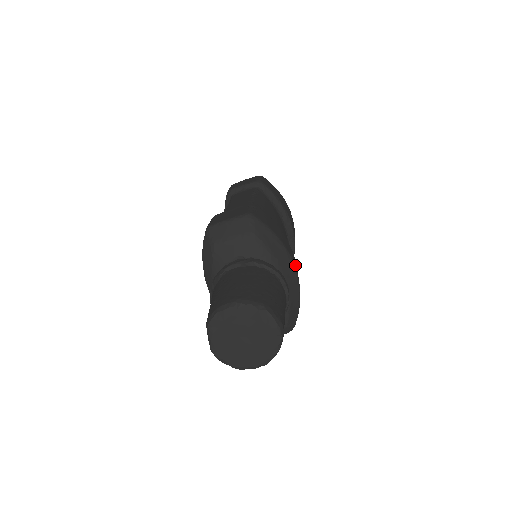
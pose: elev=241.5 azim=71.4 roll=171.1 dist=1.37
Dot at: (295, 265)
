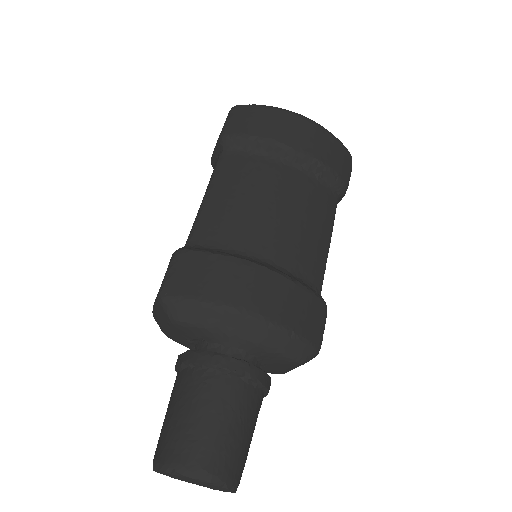
Dot at: (255, 303)
